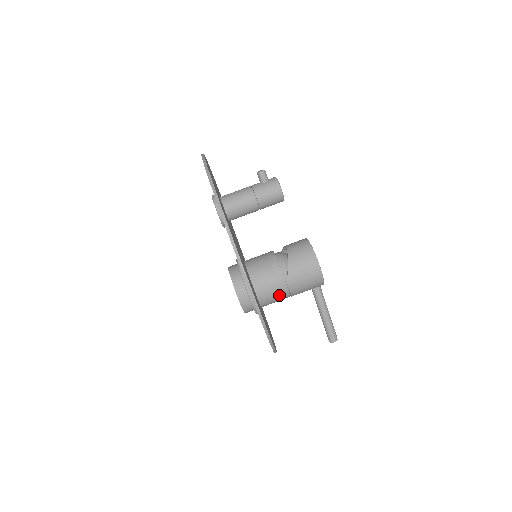
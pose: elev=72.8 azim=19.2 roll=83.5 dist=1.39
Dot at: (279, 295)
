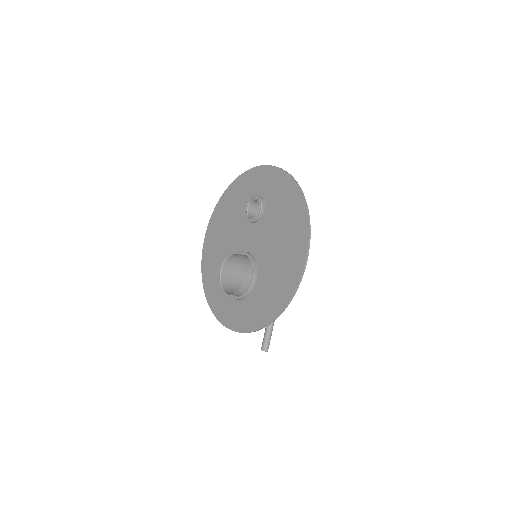
Dot at: occluded
